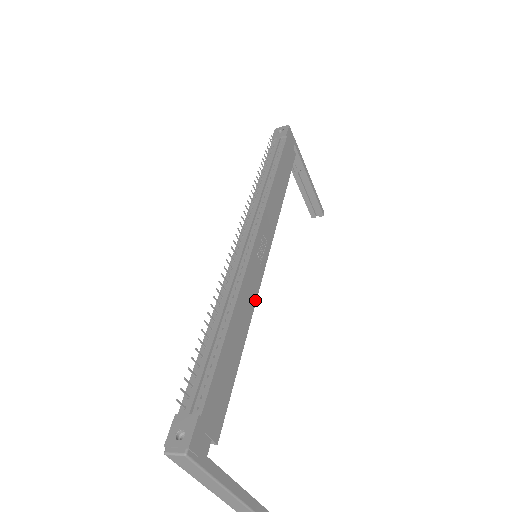
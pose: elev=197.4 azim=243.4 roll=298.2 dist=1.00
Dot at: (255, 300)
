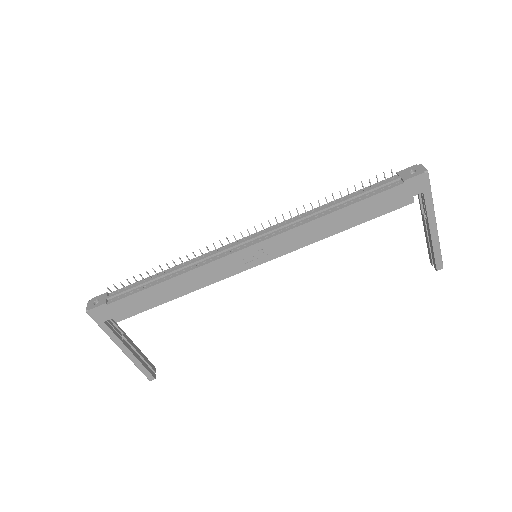
Dot at: (215, 281)
